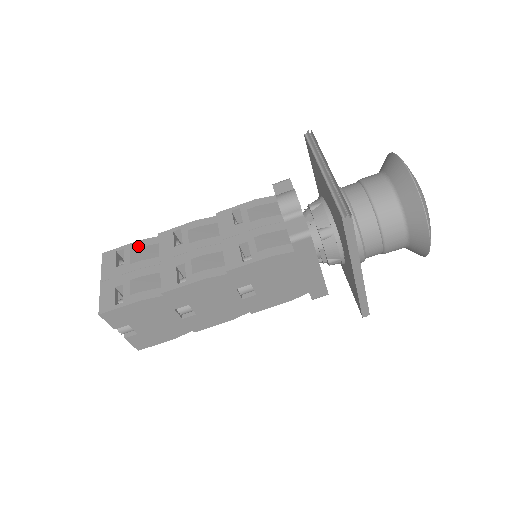
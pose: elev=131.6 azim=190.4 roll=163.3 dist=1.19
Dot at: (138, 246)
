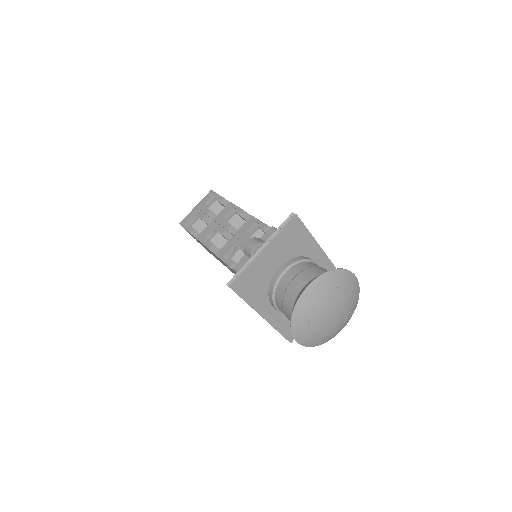
Dot at: (219, 201)
